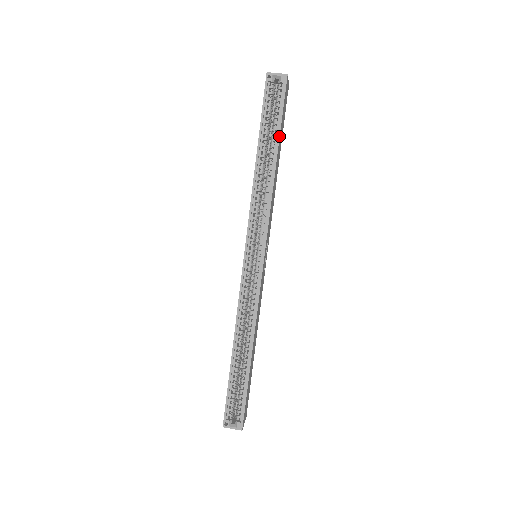
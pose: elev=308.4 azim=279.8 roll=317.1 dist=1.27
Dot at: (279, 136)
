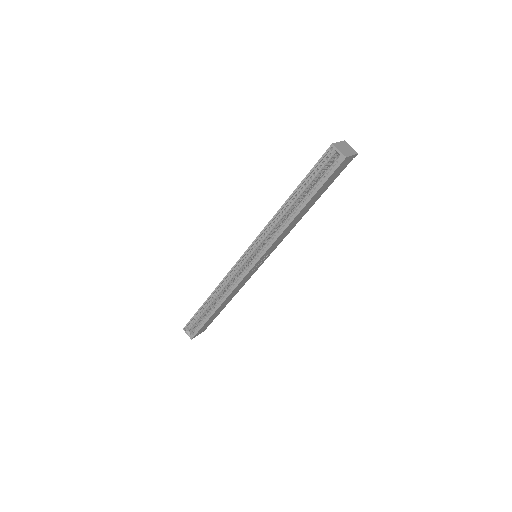
Dot at: (311, 198)
